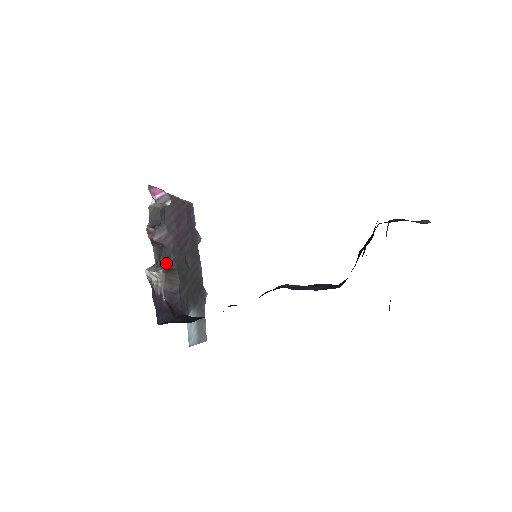
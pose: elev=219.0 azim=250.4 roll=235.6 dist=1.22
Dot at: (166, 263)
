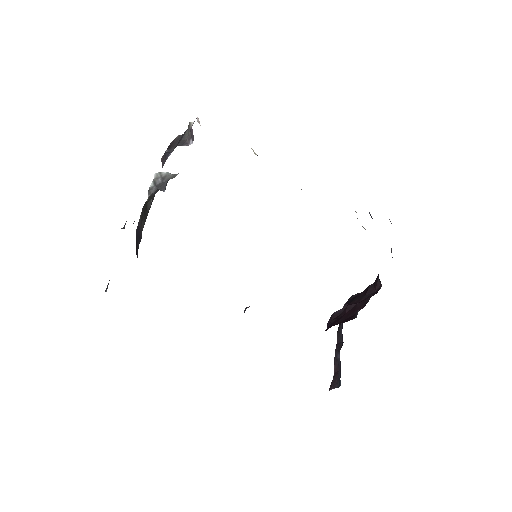
Dot at: (154, 195)
